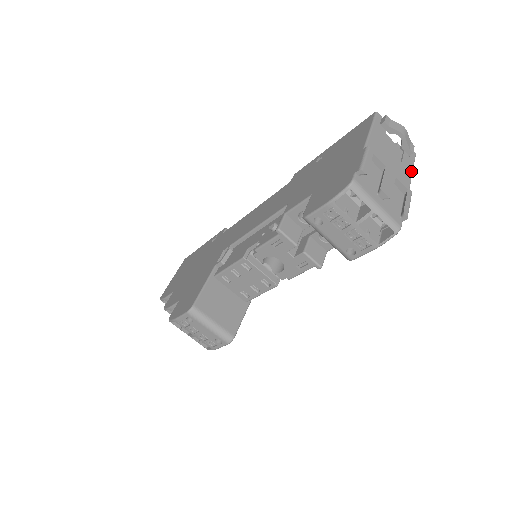
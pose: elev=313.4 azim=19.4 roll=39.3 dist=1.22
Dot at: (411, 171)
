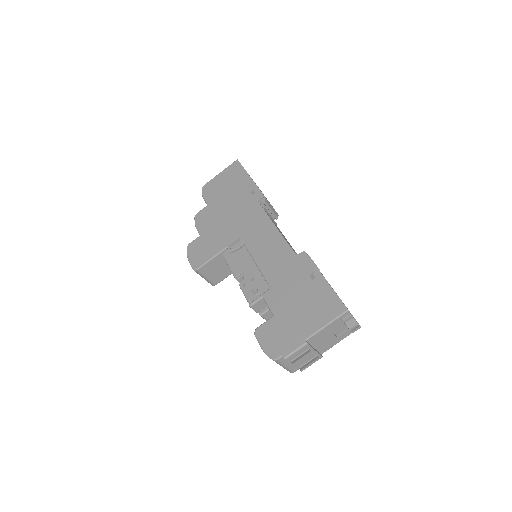
Dot at: occluded
